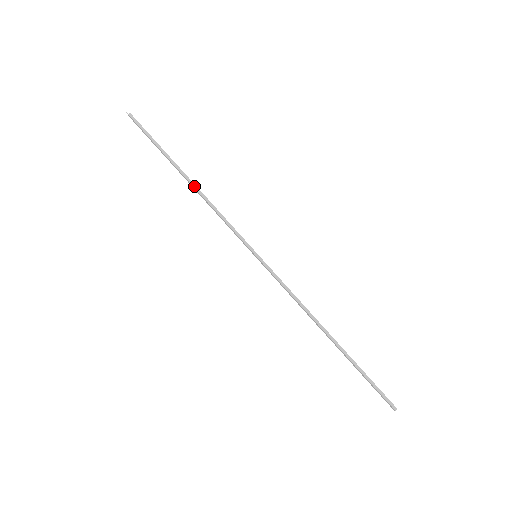
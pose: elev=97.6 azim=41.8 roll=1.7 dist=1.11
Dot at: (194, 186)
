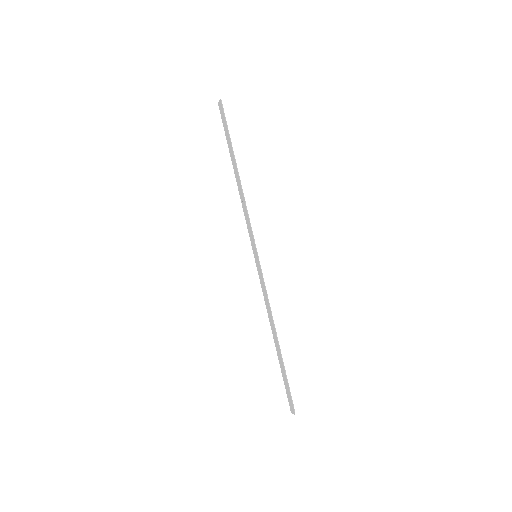
Dot at: (239, 181)
